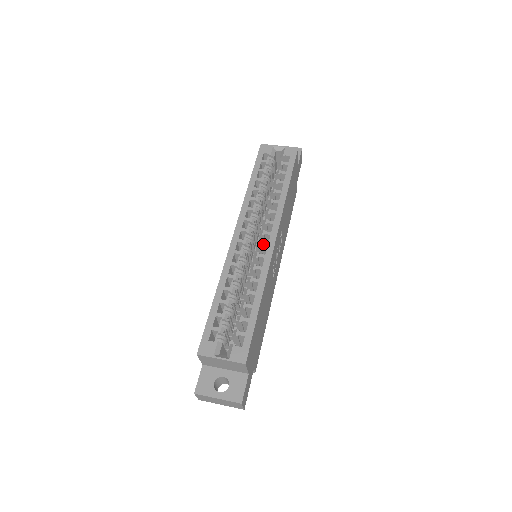
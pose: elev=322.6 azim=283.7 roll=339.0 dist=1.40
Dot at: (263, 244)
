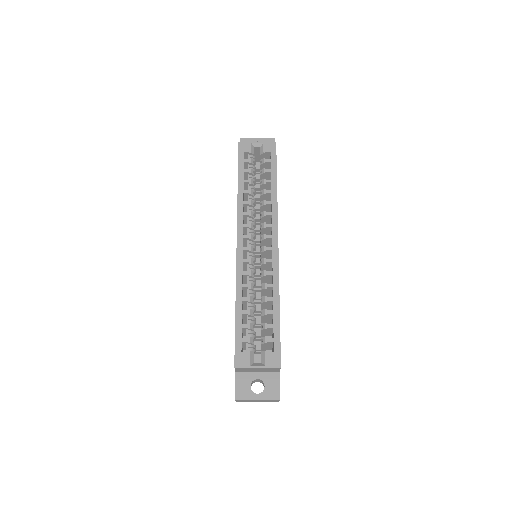
Dot at: (267, 249)
